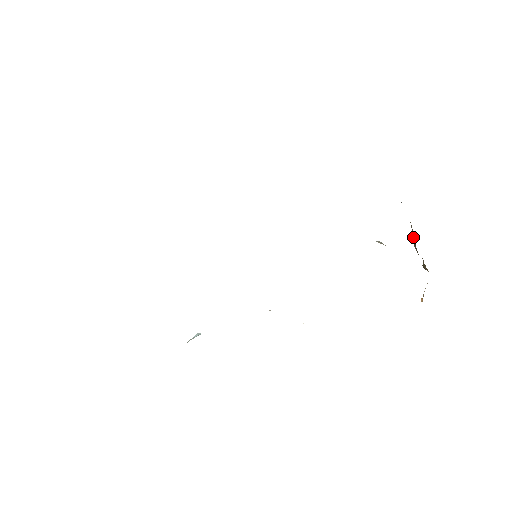
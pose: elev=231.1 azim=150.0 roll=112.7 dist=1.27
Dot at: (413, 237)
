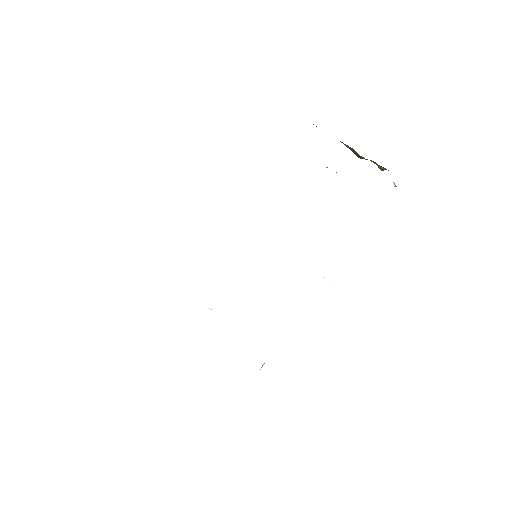
Dot at: (352, 151)
